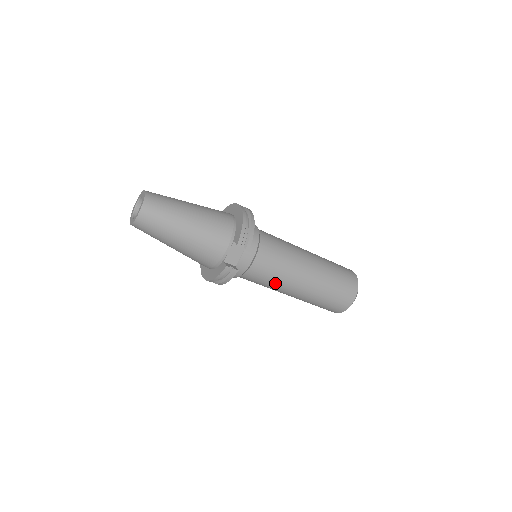
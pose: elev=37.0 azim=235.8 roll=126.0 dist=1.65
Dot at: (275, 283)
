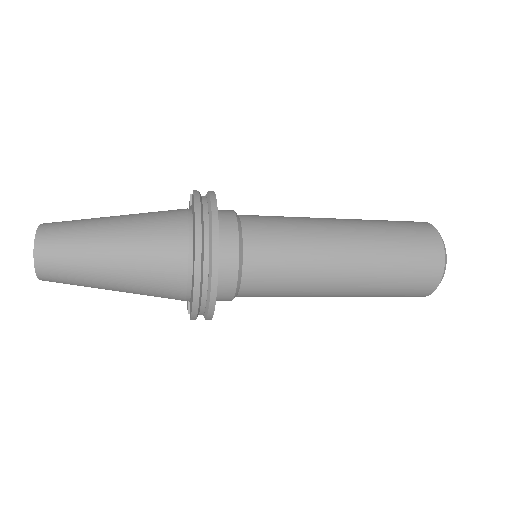
Dot at: occluded
